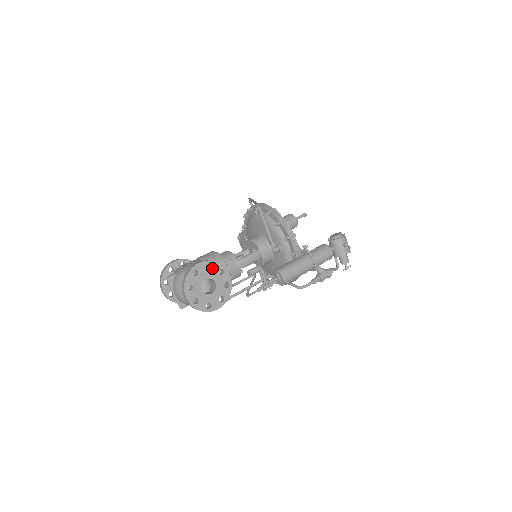
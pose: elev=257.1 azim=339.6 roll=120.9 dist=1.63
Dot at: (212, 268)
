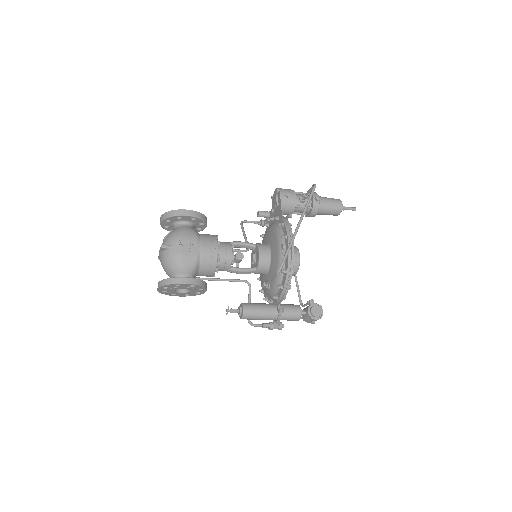
Dot at: (195, 287)
